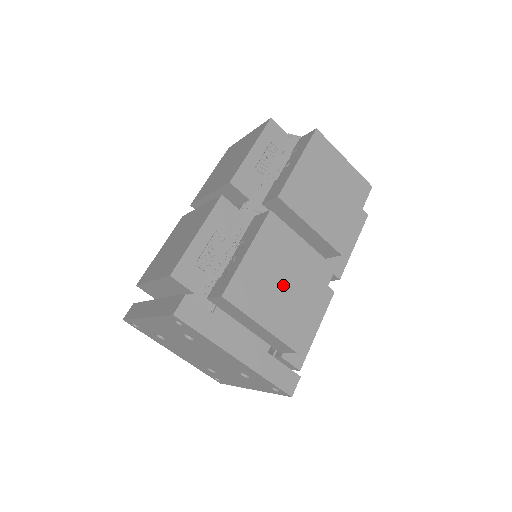
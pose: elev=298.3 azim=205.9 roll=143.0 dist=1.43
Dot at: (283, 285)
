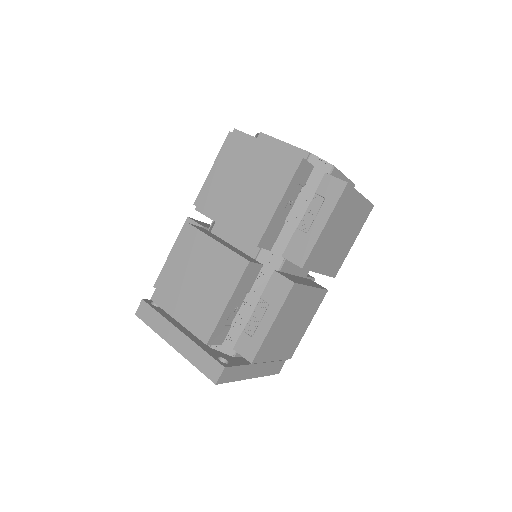
Dot at: (291, 327)
